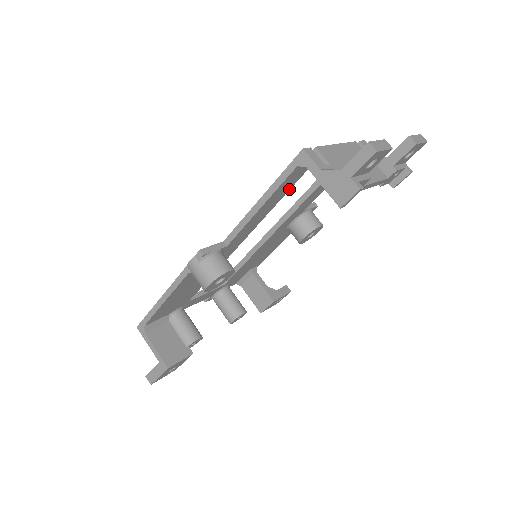
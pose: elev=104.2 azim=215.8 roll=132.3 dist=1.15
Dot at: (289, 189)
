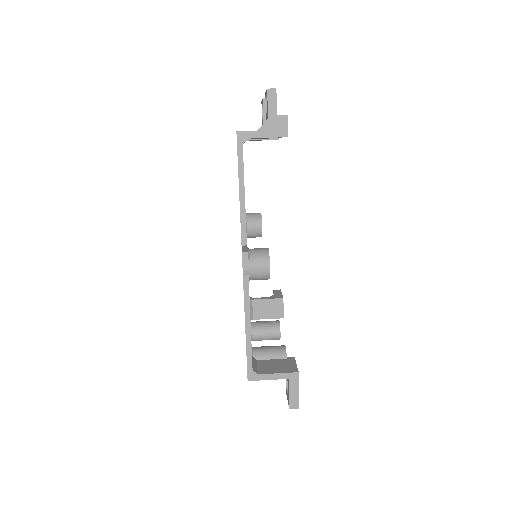
Dot at: occluded
